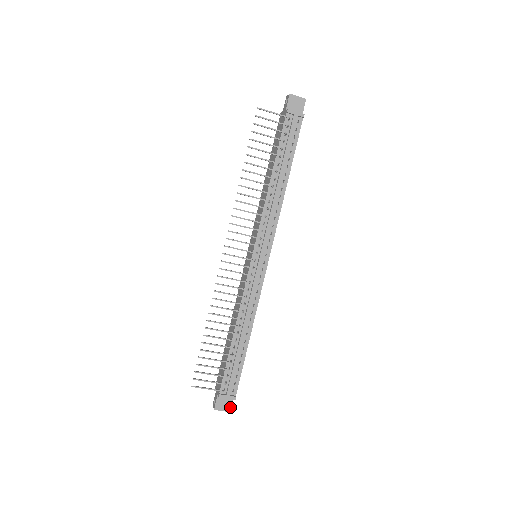
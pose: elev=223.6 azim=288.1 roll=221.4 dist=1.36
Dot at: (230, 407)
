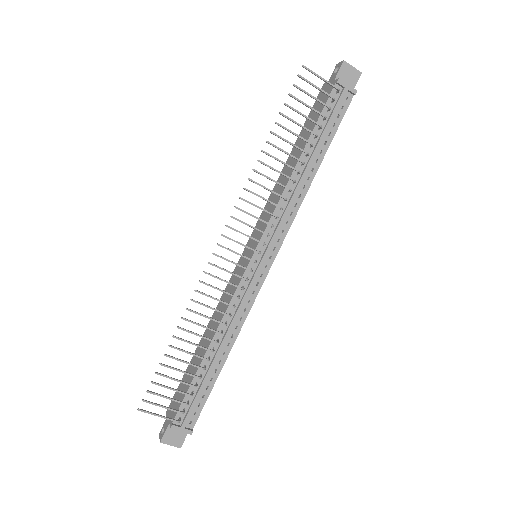
Dot at: (181, 442)
